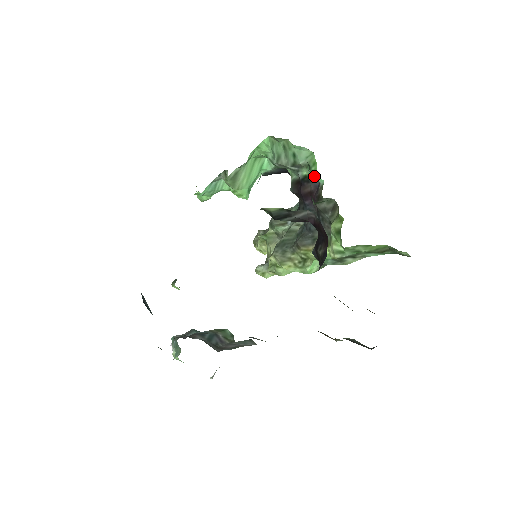
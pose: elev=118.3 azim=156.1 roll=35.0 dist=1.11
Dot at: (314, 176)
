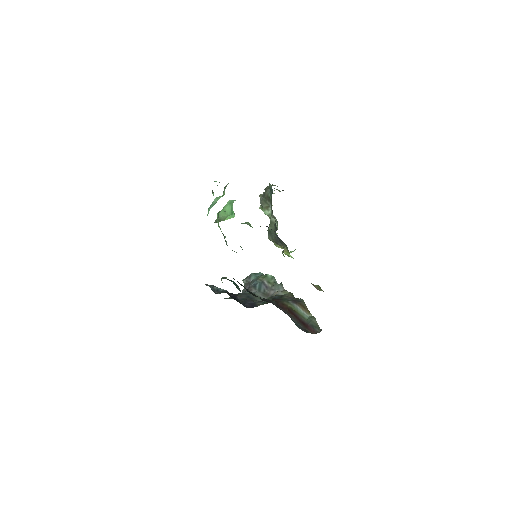
Dot at: occluded
